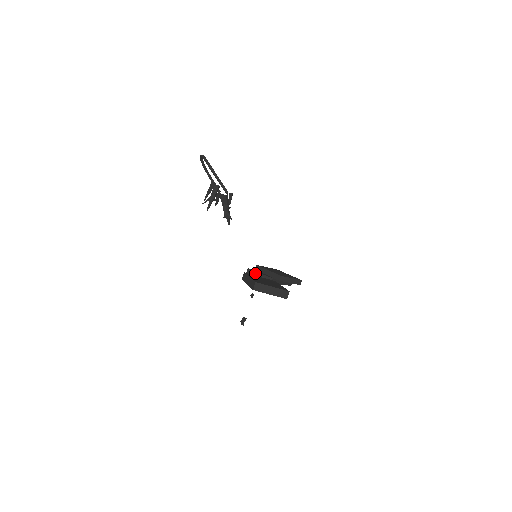
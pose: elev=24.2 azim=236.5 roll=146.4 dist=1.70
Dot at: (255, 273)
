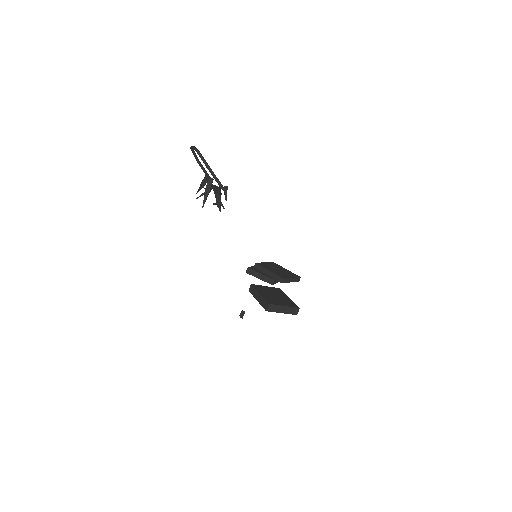
Dot at: (255, 273)
